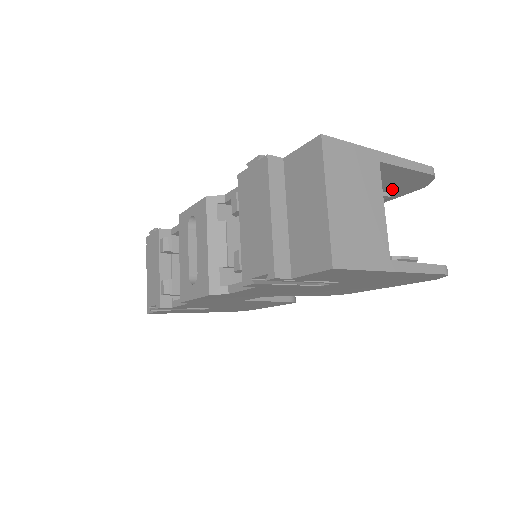
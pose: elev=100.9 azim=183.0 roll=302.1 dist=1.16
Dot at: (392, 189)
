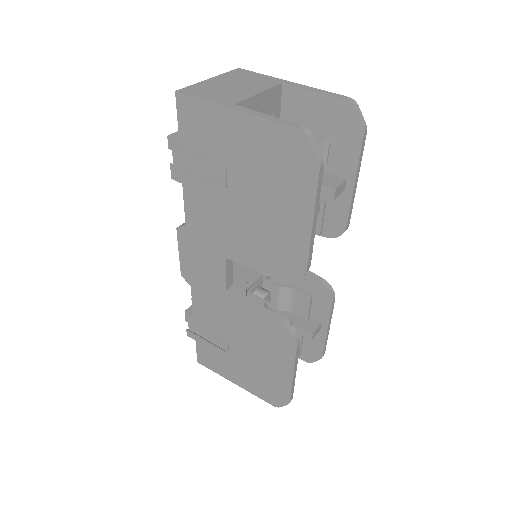
Dot at: (336, 142)
